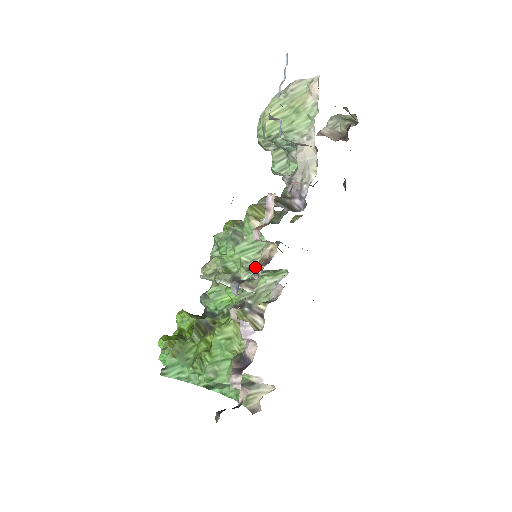
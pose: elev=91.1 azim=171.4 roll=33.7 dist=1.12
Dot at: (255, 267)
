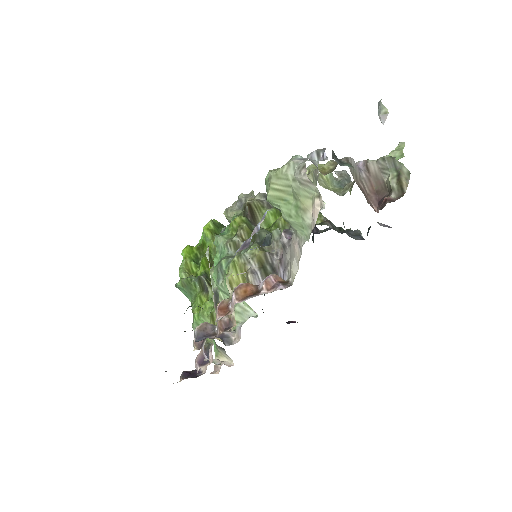
Dot at: (217, 324)
